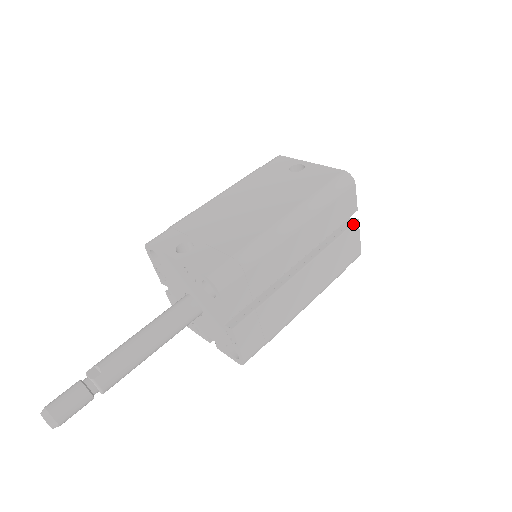
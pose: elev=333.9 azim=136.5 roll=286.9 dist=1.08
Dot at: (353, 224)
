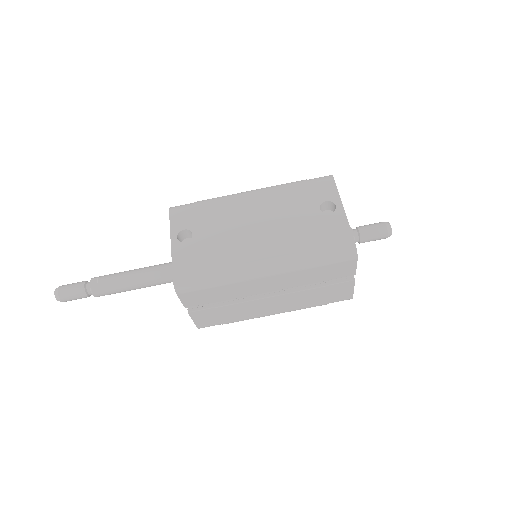
Dot at: (347, 281)
